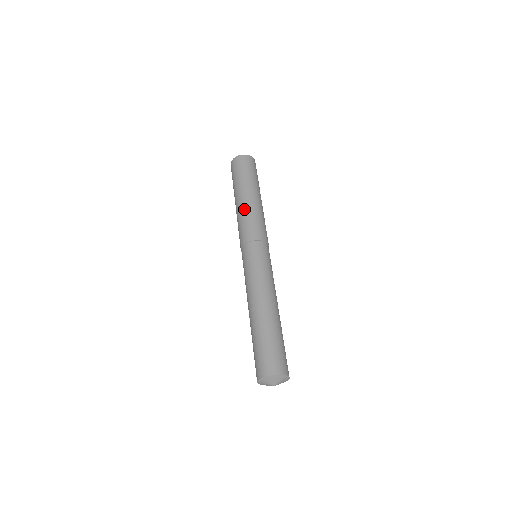
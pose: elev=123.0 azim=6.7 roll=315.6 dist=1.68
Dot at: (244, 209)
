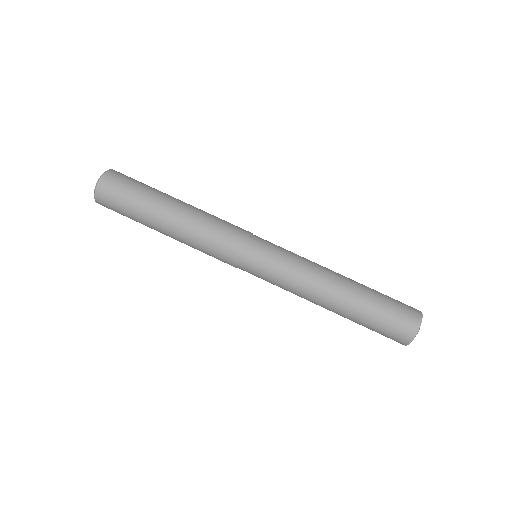
Dot at: (186, 244)
